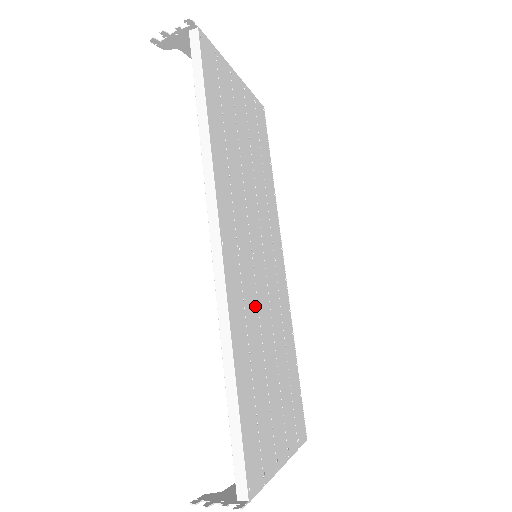
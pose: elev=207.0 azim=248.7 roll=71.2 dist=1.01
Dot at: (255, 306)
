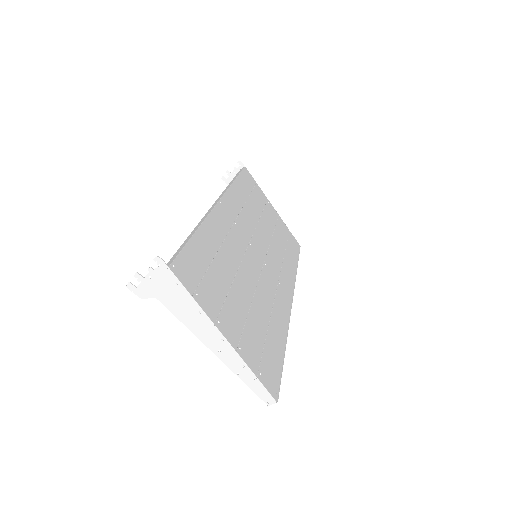
Dot at: (239, 254)
